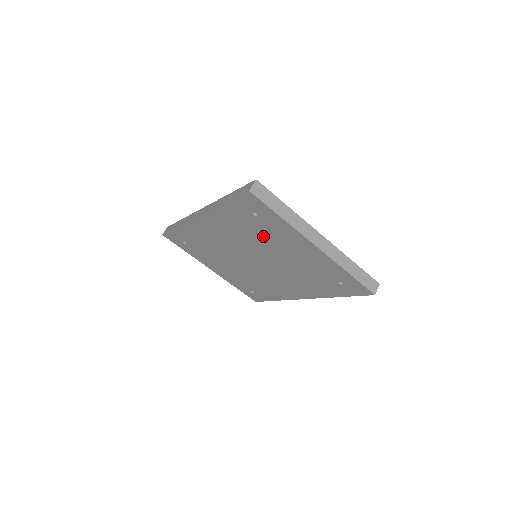
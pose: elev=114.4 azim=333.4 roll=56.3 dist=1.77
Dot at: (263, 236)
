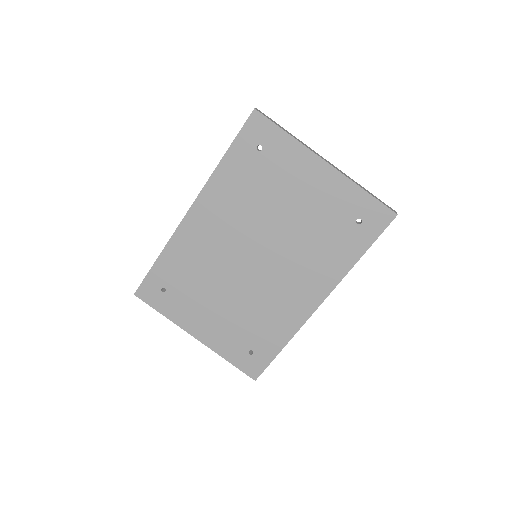
Dot at: (268, 188)
